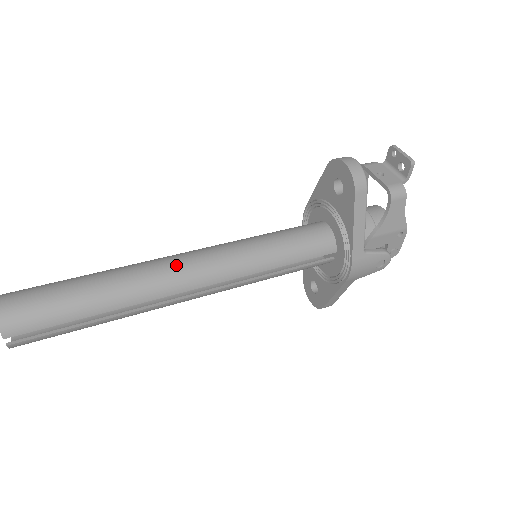
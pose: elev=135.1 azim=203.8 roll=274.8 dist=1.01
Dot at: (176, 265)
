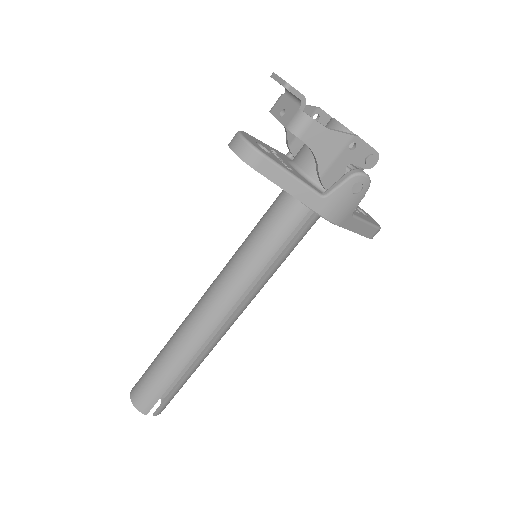
Dot at: (199, 311)
